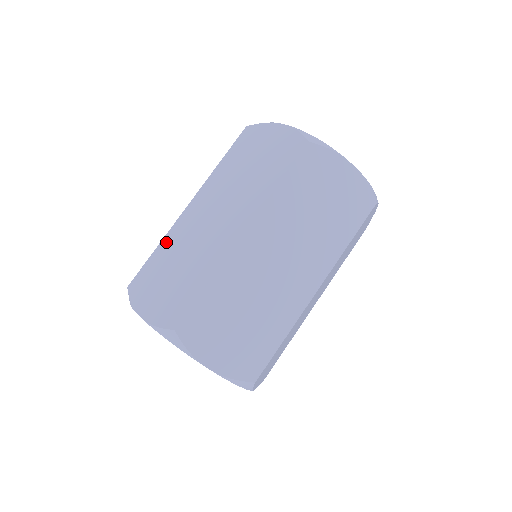
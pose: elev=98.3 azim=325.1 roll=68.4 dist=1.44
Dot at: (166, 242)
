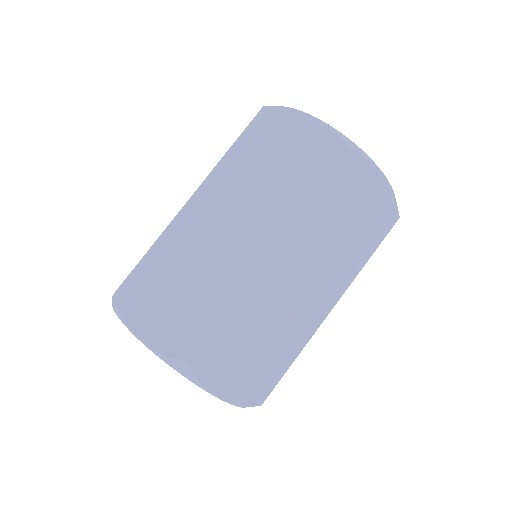
Dot at: occluded
